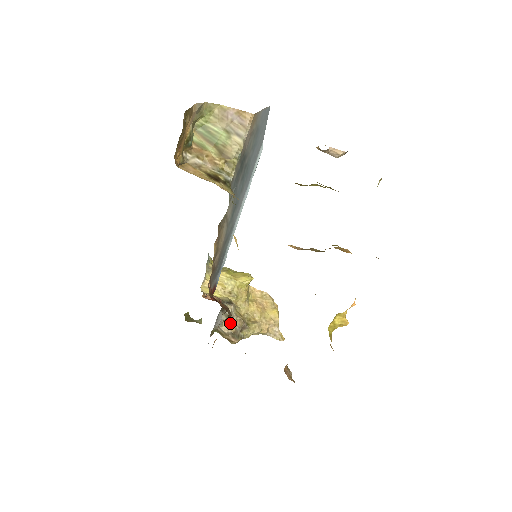
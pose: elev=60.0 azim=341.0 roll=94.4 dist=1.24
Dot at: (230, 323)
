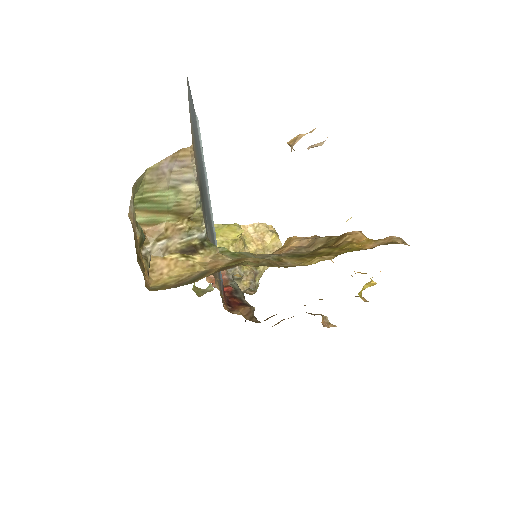
Dot at: (242, 282)
